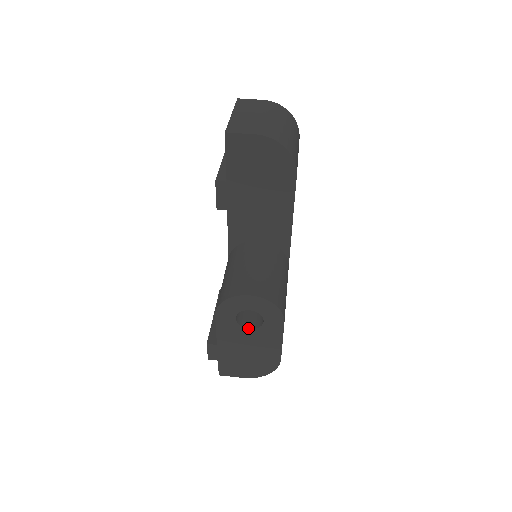
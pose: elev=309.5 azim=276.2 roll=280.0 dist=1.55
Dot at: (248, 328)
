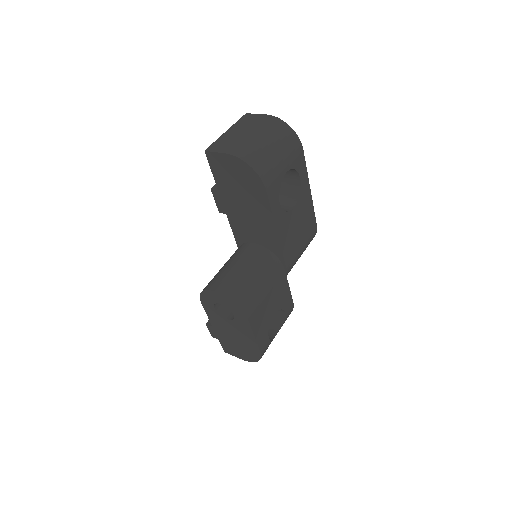
Dot at: (226, 318)
